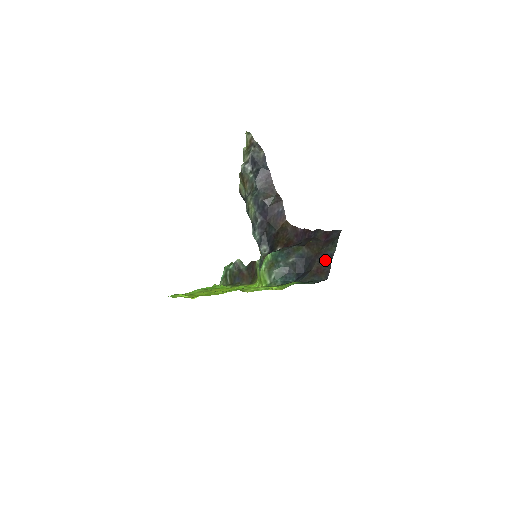
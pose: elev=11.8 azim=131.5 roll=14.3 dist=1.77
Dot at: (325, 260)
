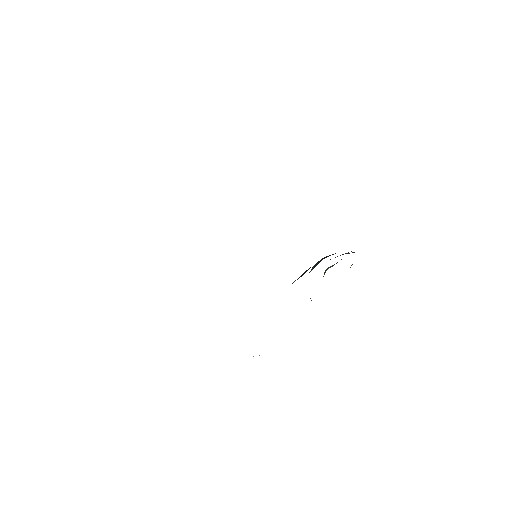
Dot at: occluded
